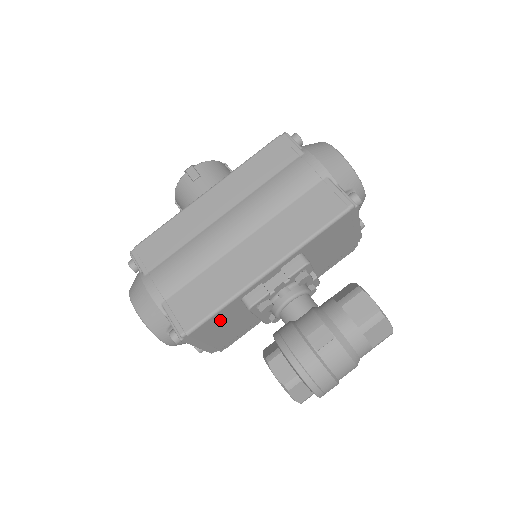
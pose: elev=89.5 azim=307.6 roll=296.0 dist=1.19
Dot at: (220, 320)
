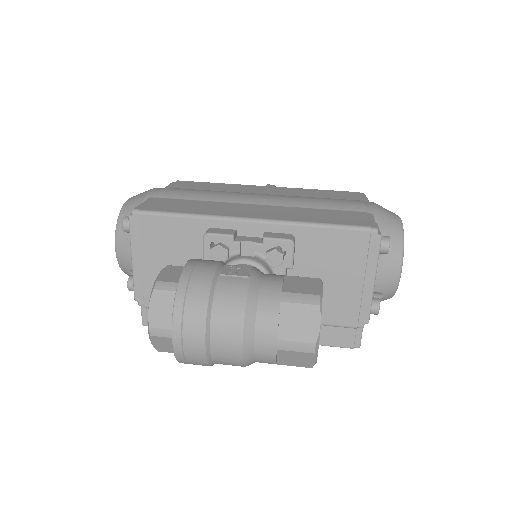
Dot at: (173, 238)
